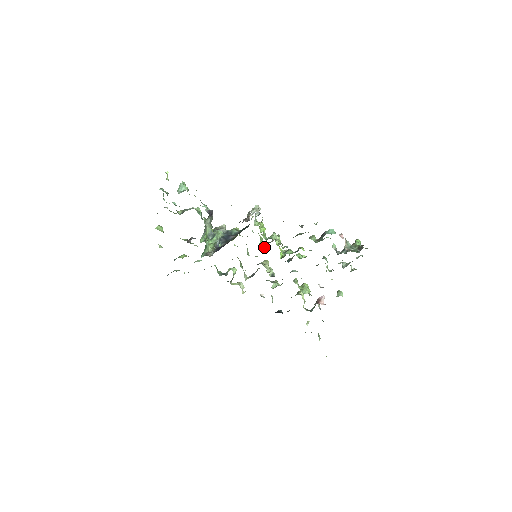
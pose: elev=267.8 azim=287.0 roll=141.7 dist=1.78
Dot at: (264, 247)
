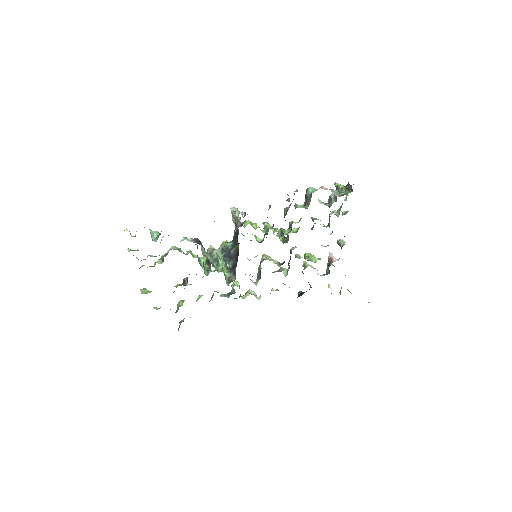
Dot at: occluded
